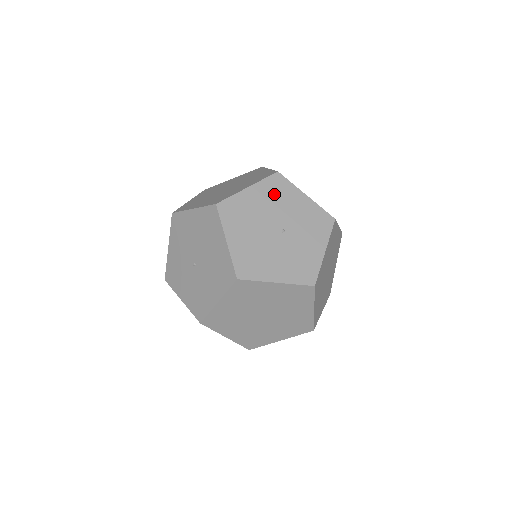
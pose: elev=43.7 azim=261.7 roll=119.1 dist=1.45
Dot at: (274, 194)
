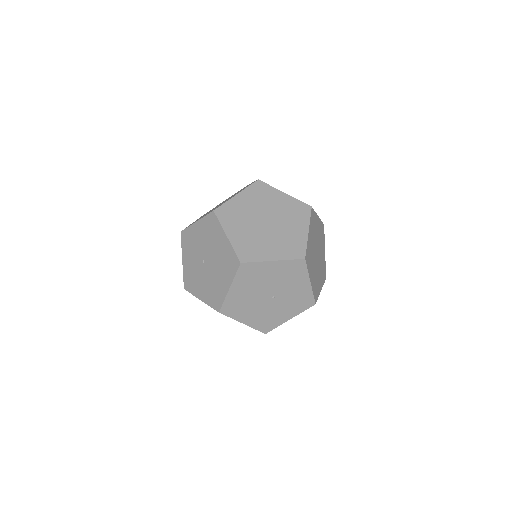
Dot at: (288, 273)
